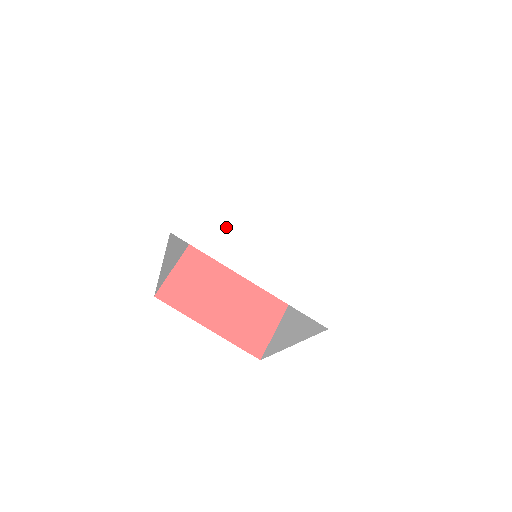
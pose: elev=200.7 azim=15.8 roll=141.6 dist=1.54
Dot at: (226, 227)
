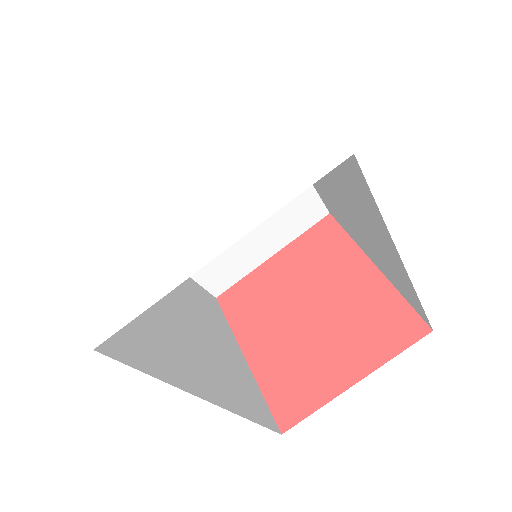
Dot at: (102, 172)
